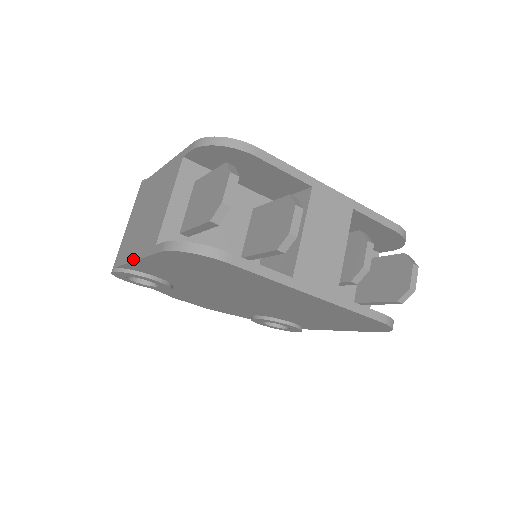
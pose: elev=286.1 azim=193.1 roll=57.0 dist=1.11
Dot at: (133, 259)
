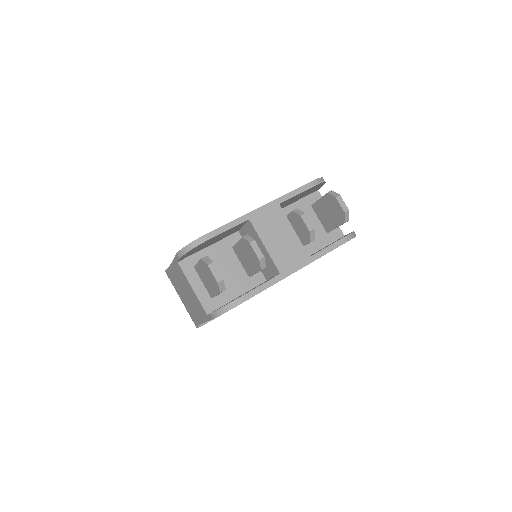
Dot at: (202, 322)
